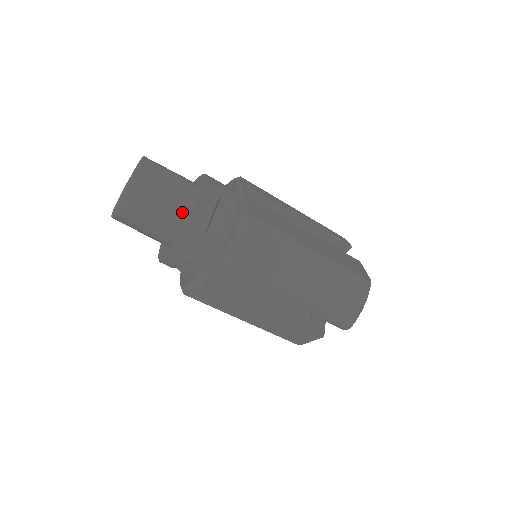
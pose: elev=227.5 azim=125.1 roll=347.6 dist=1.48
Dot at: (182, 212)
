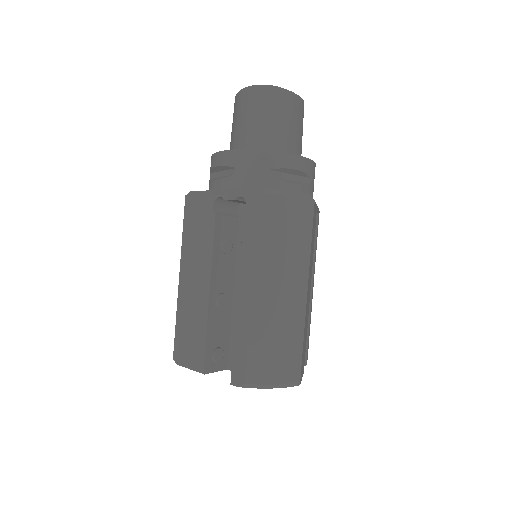
Dot at: (279, 145)
